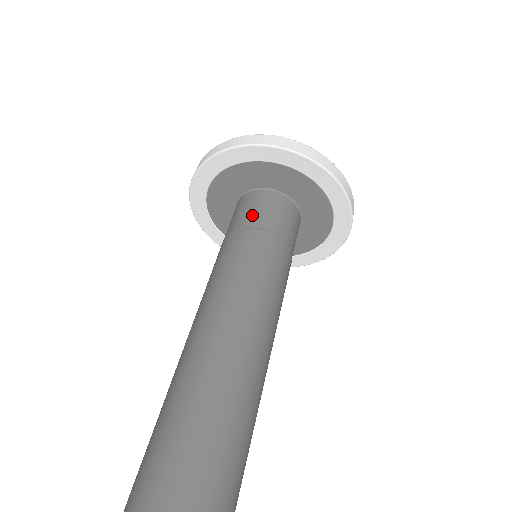
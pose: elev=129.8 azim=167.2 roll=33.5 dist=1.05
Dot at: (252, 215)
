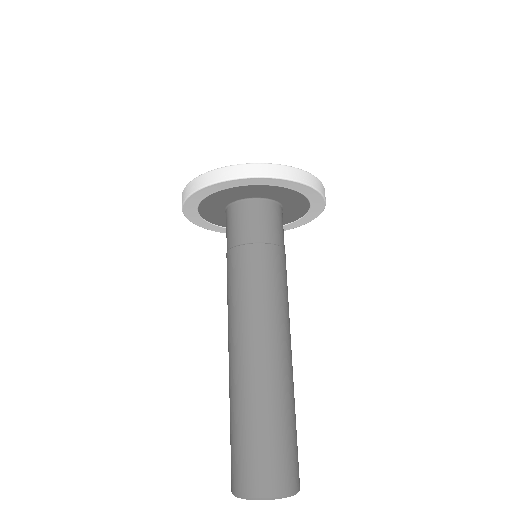
Dot at: (243, 230)
